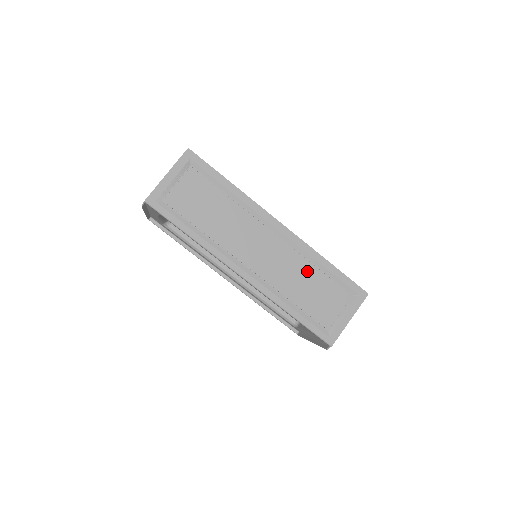
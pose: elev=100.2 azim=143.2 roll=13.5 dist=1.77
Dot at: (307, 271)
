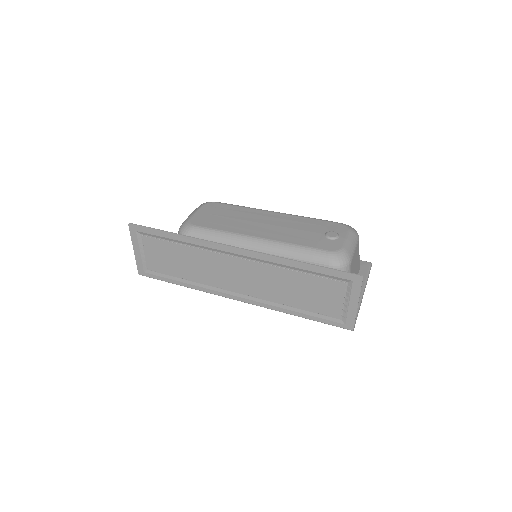
Dot at: (287, 277)
